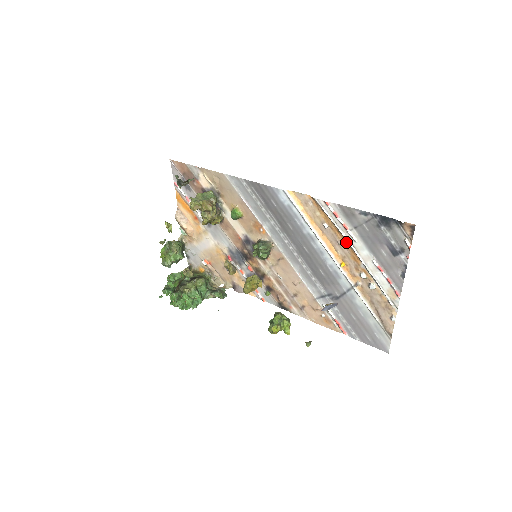
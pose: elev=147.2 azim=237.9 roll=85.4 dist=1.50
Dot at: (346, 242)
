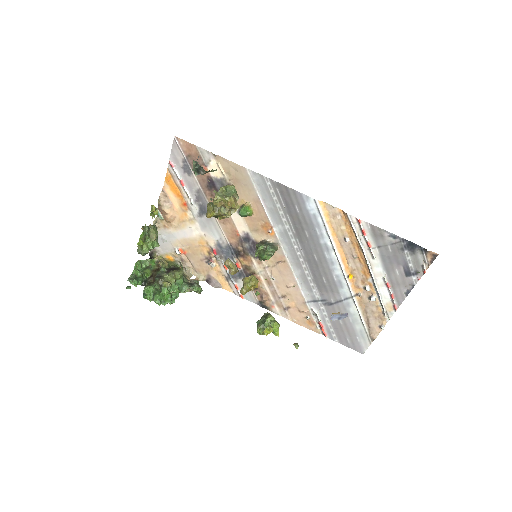
Dot at: (363, 257)
